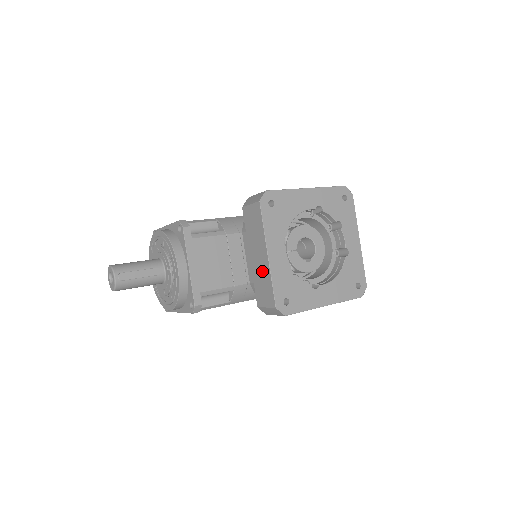
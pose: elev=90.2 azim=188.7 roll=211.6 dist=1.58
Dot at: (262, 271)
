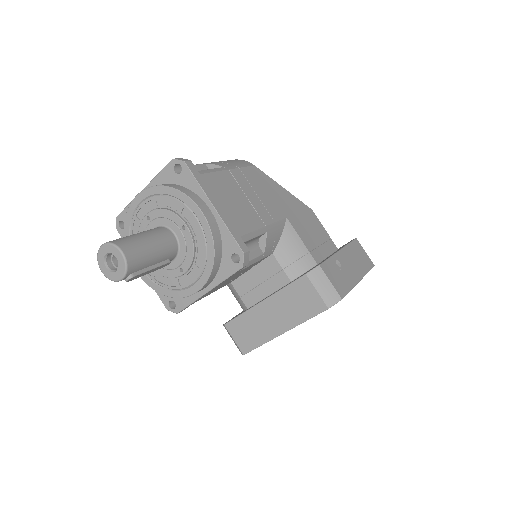
Dot at: (262, 327)
